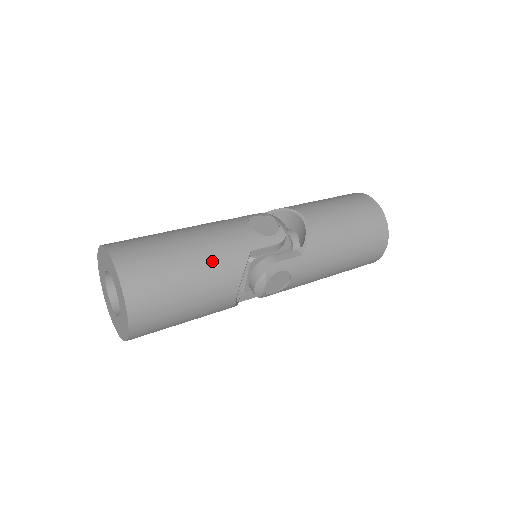
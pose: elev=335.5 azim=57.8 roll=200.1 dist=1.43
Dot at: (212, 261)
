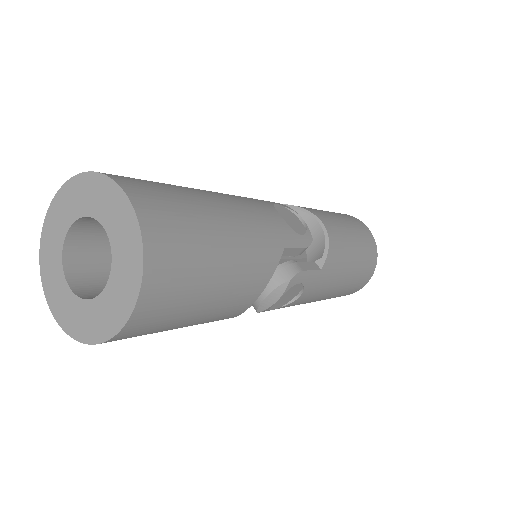
Dot at: (249, 247)
